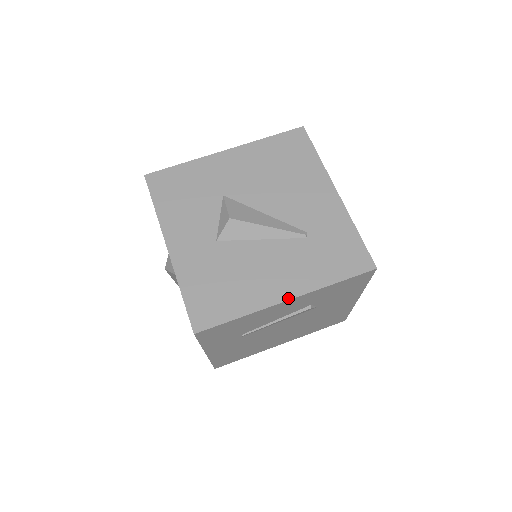
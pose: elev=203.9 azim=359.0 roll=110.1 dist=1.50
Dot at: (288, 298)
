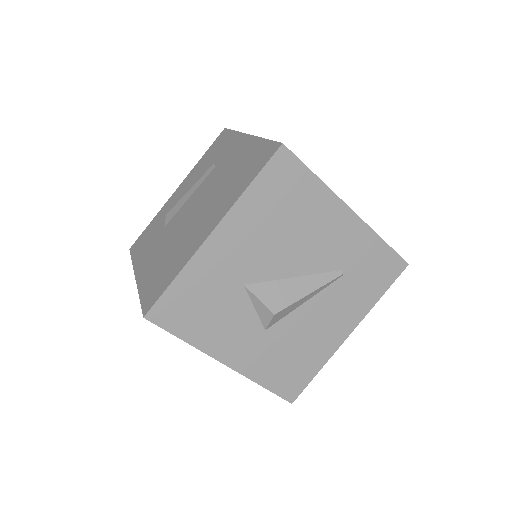
Dot at: (349, 334)
